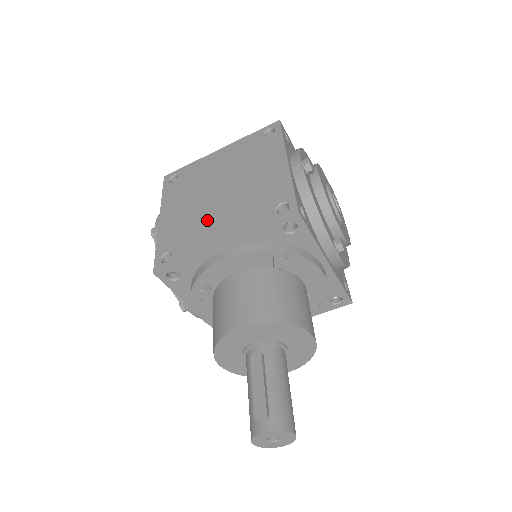
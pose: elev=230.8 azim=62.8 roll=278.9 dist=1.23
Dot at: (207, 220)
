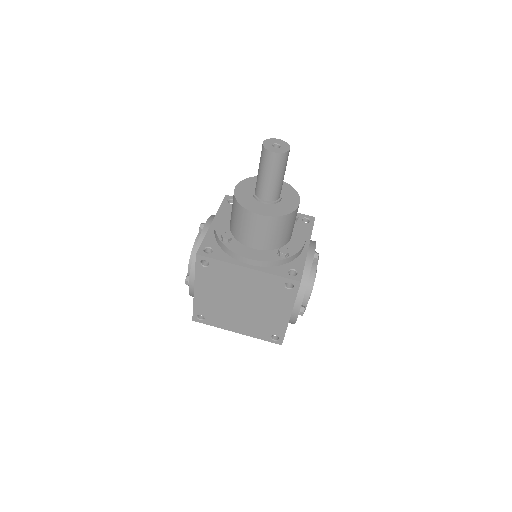
Dot at: occluded
